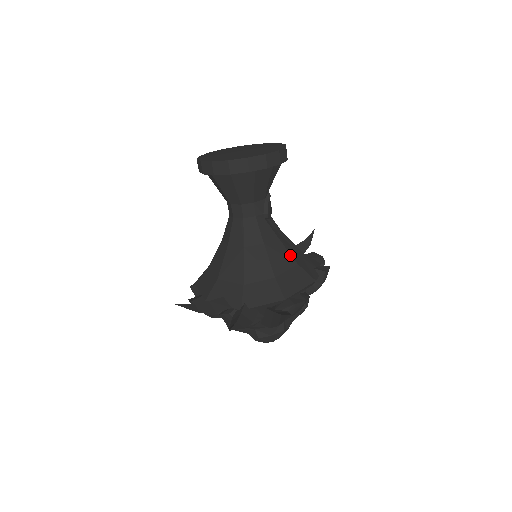
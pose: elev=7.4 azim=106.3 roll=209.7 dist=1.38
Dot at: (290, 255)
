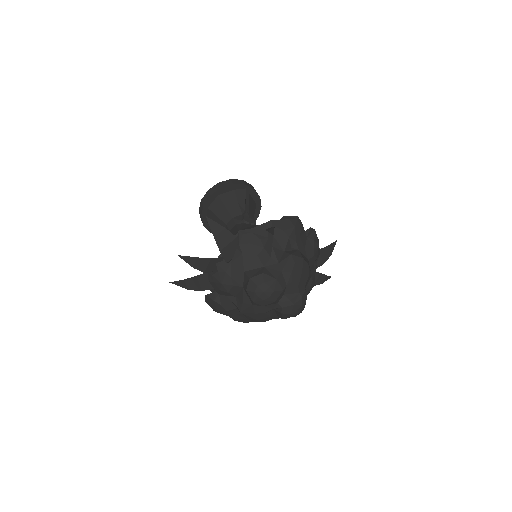
Dot at: occluded
